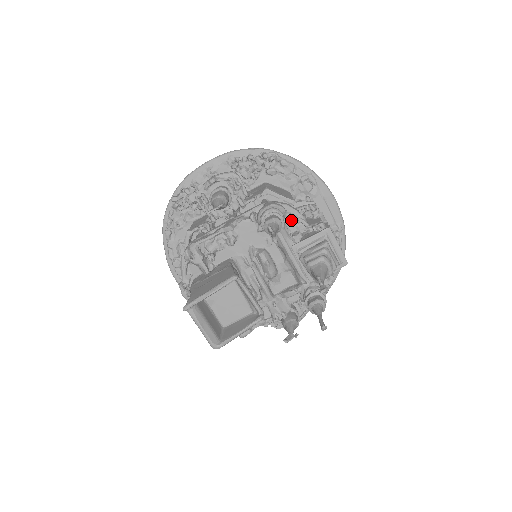
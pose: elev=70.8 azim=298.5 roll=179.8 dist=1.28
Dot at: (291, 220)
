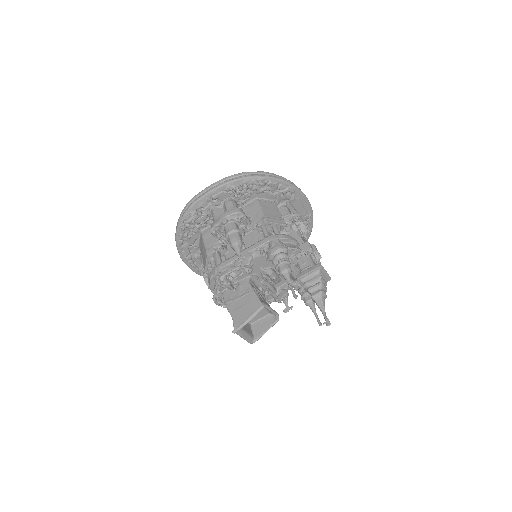
Dot at: (290, 250)
